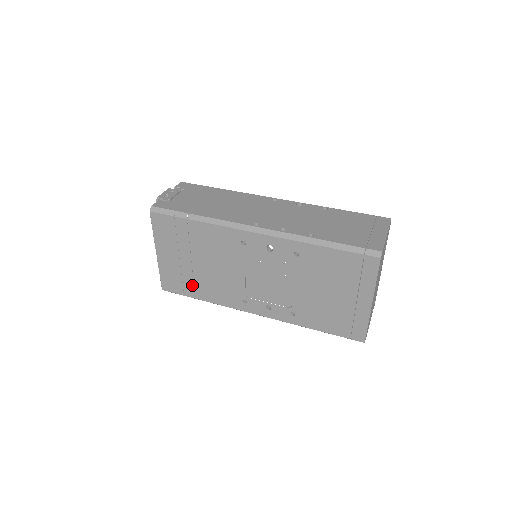
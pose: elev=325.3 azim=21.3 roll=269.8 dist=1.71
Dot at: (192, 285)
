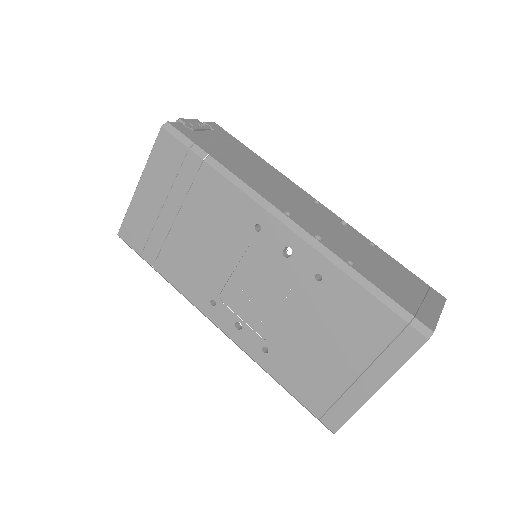
Dot at: (159, 248)
